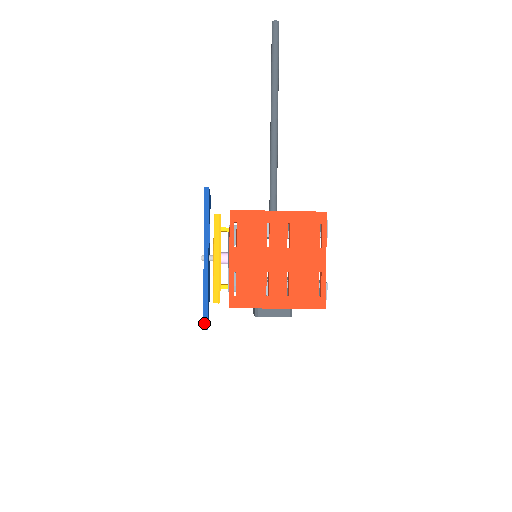
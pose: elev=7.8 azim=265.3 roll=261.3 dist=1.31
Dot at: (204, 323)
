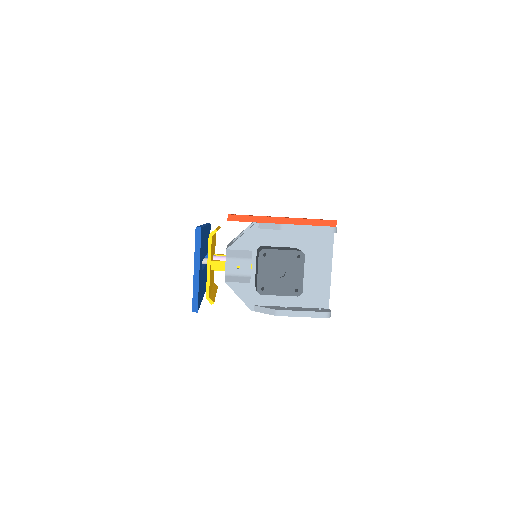
Dot at: (198, 227)
